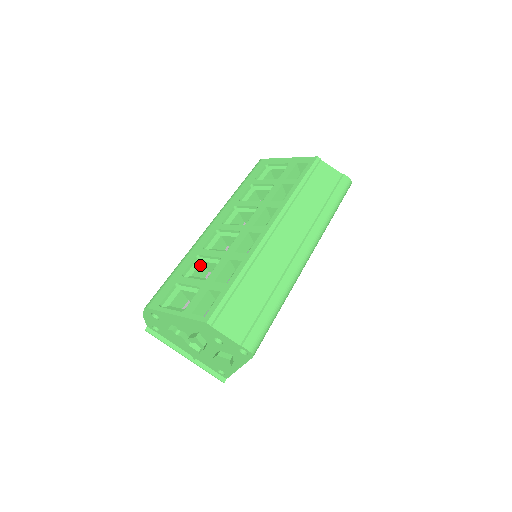
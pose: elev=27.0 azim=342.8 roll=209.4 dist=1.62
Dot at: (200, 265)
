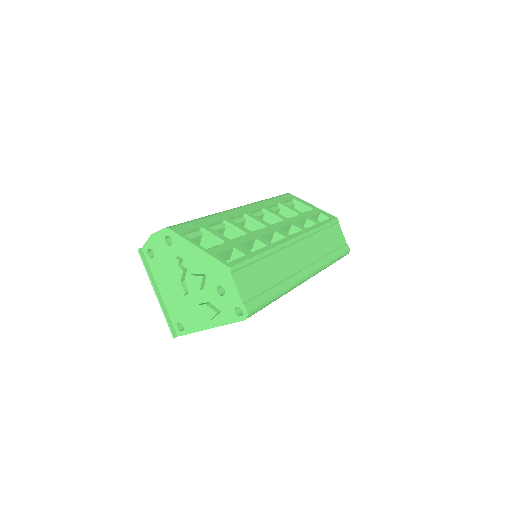
Dot at: (223, 229)
